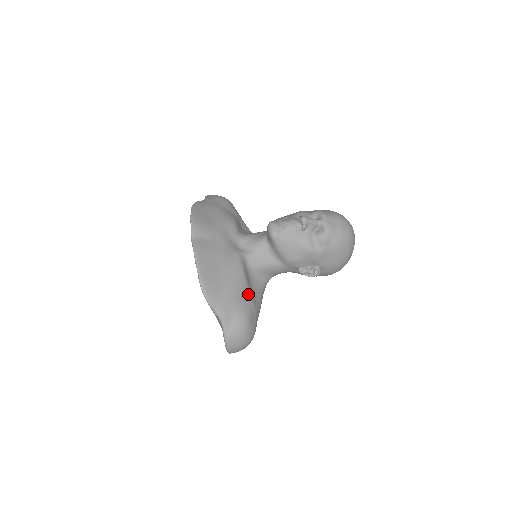
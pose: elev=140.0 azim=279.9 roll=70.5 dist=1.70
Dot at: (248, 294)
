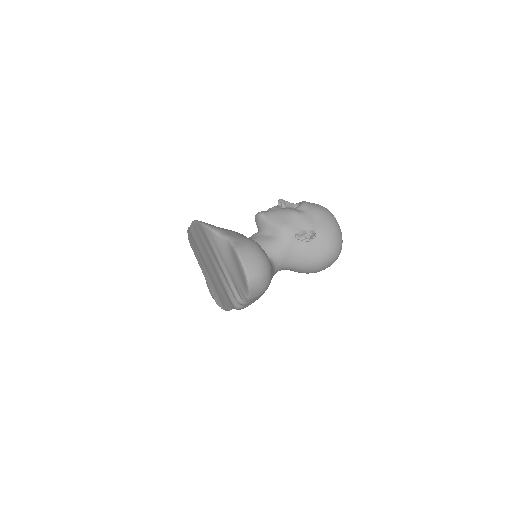
Dot at: occluded
